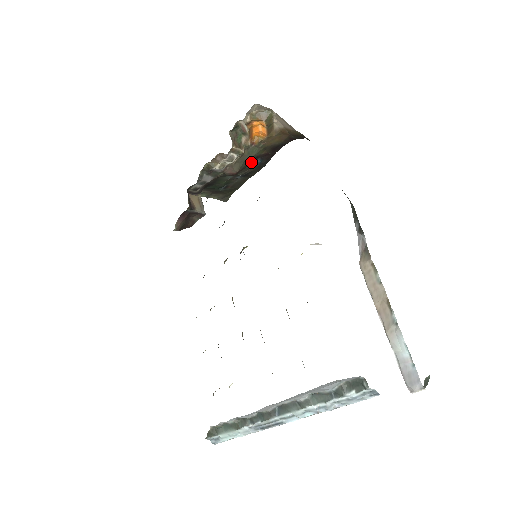
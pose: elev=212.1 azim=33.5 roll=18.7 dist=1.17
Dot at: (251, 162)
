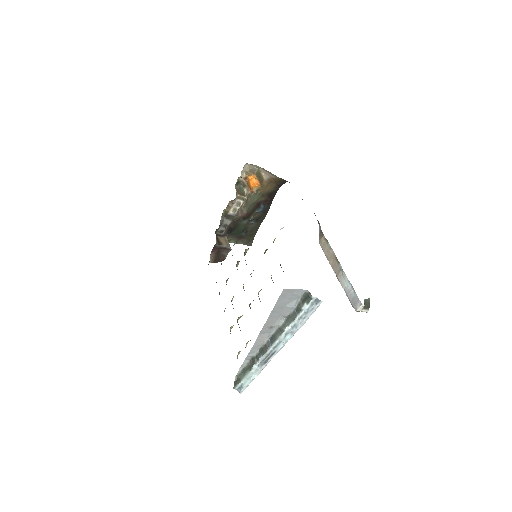
Dot at: (256, 207)
